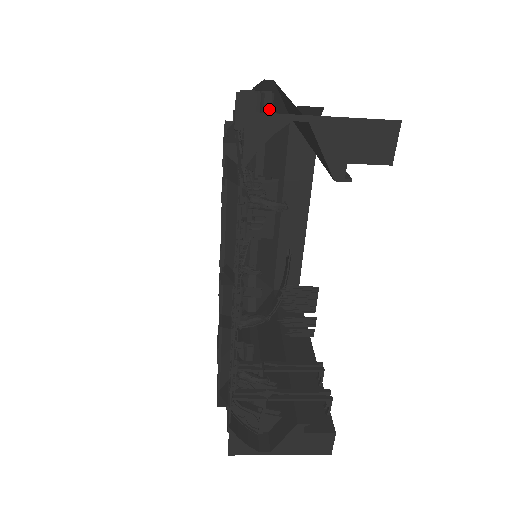
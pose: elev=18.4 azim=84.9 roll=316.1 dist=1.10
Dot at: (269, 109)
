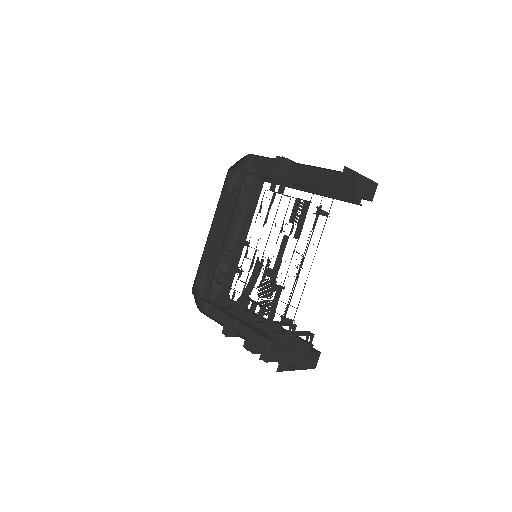
Dot at: (289, 169)
